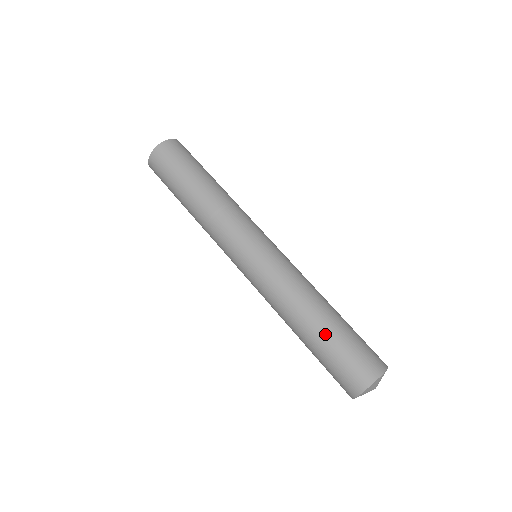
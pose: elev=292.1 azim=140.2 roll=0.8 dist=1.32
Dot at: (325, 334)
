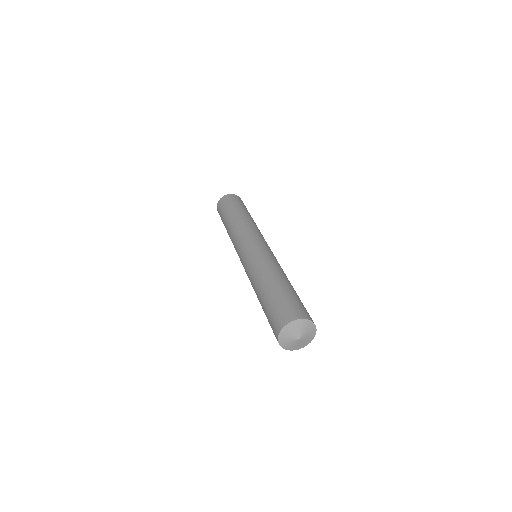
Dot at: (285, 287)
